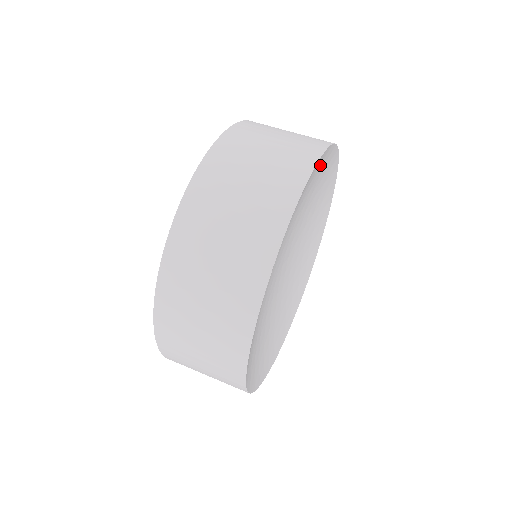
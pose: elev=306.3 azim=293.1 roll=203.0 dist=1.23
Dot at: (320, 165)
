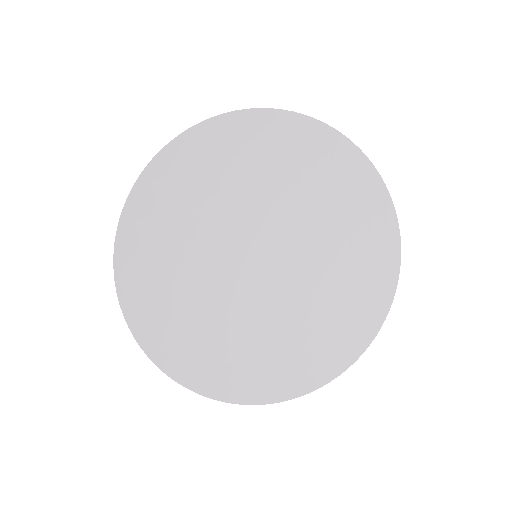
Dot at: (367, 199)
